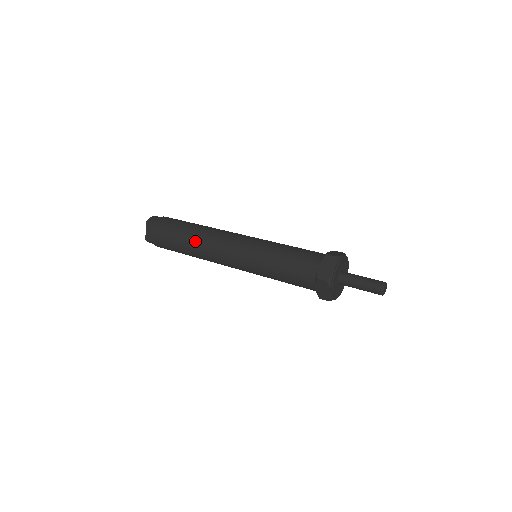
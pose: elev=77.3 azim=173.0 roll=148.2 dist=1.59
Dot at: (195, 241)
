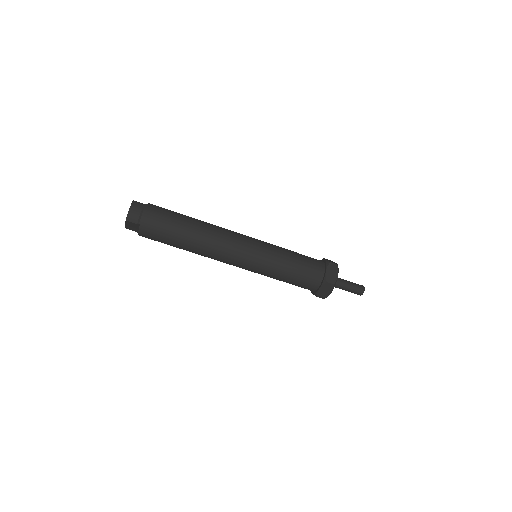
Dot at: (196, 251)
